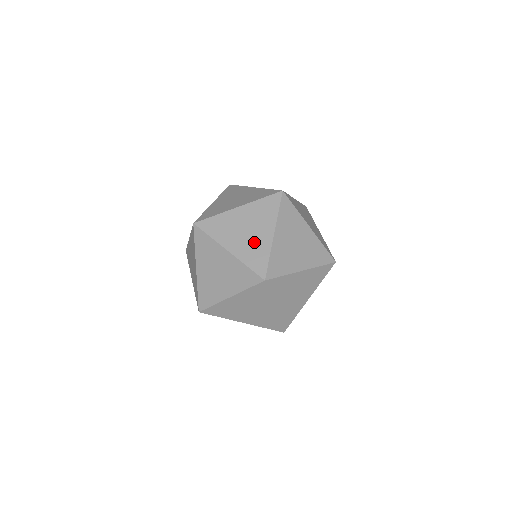
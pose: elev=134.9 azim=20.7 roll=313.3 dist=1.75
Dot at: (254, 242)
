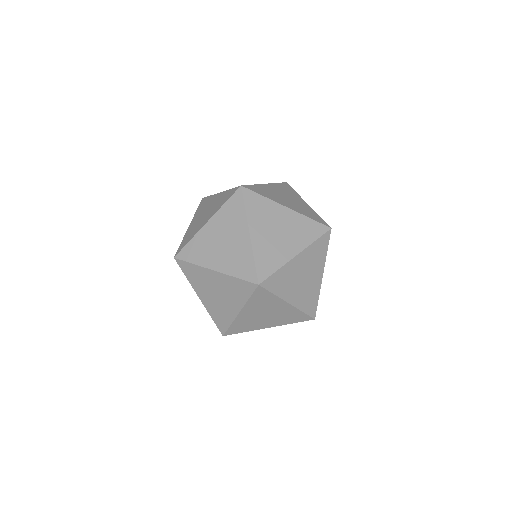
Dot at: (221, 307)
